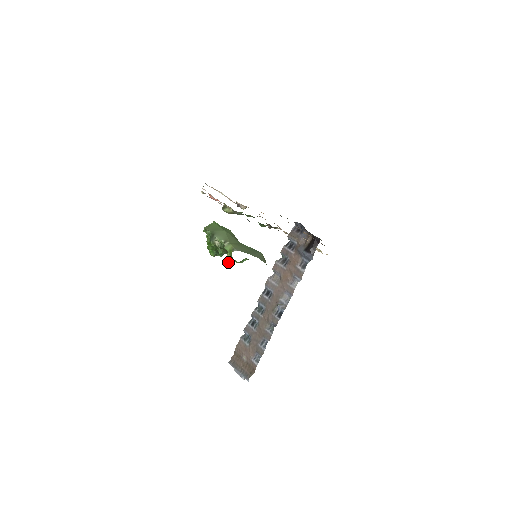
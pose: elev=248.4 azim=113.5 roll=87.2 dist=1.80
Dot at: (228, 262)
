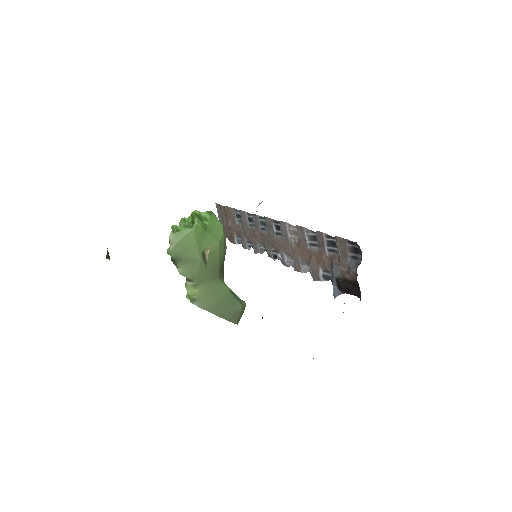
Dot at: occluded
